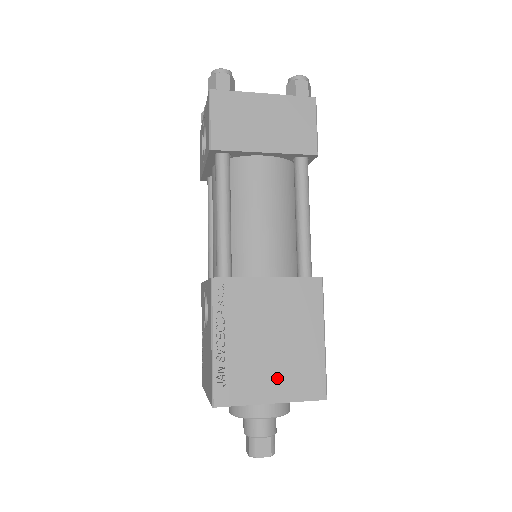
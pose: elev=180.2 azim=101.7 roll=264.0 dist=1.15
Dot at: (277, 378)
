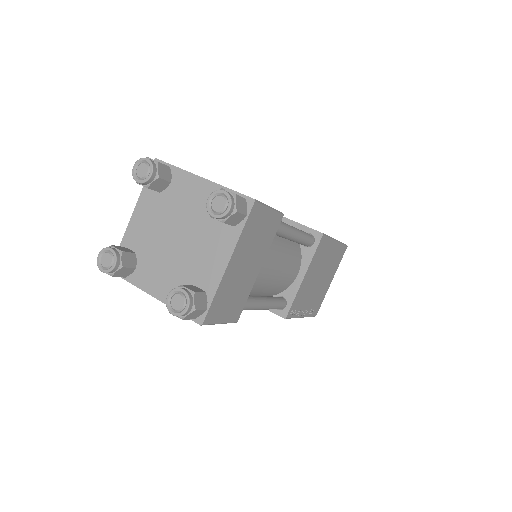
Dot at: occluded
